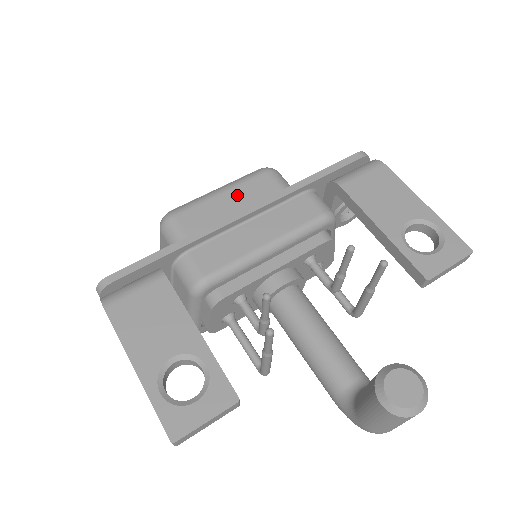
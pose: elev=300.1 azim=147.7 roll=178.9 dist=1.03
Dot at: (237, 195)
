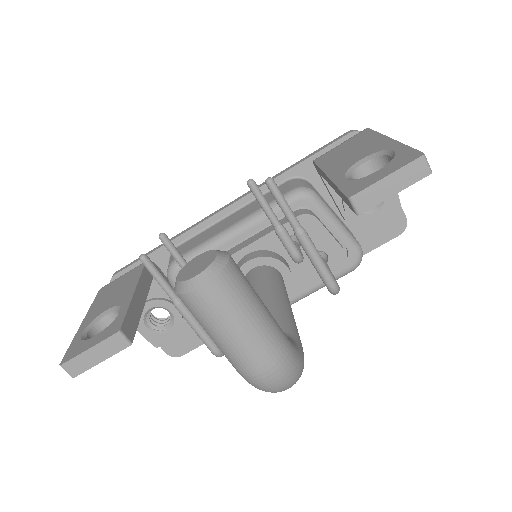
Dot at: occluded
